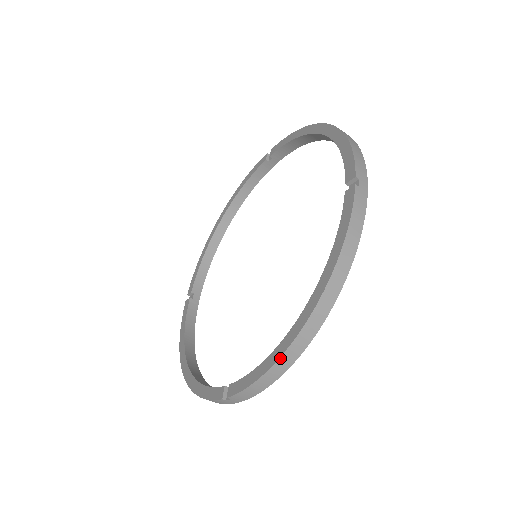
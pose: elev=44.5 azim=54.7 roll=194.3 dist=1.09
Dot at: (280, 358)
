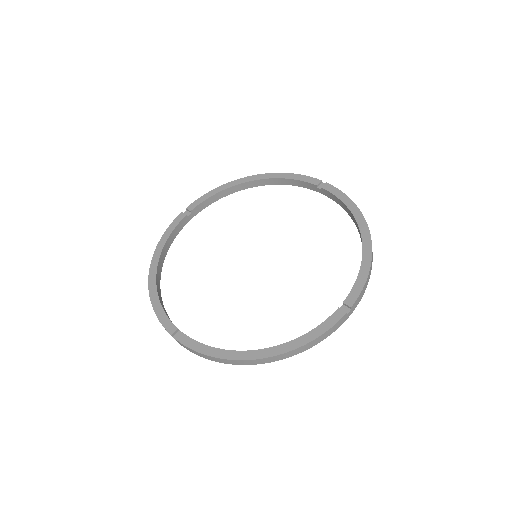
Dot at: (226, 359)
